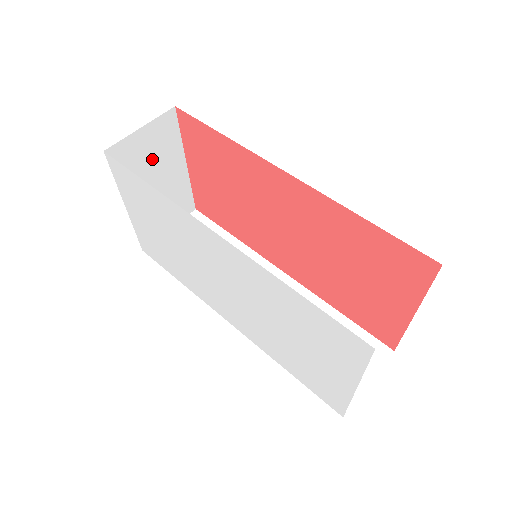
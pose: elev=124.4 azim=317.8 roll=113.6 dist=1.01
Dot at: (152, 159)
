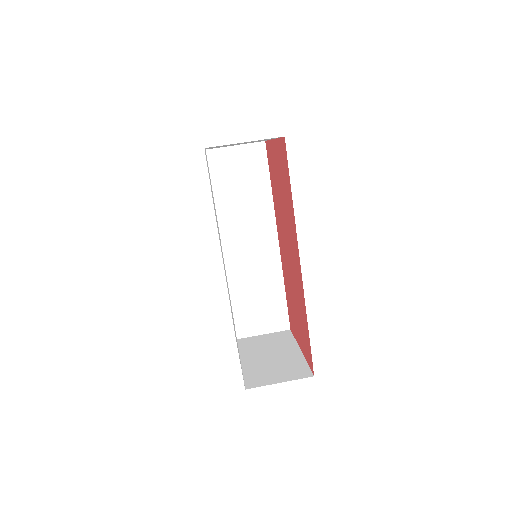
Dot at: occluded
